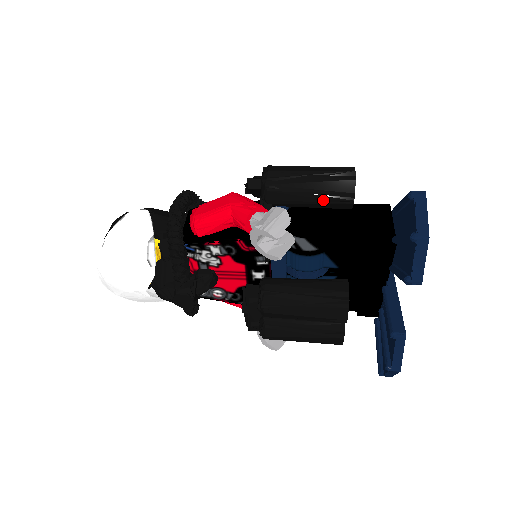
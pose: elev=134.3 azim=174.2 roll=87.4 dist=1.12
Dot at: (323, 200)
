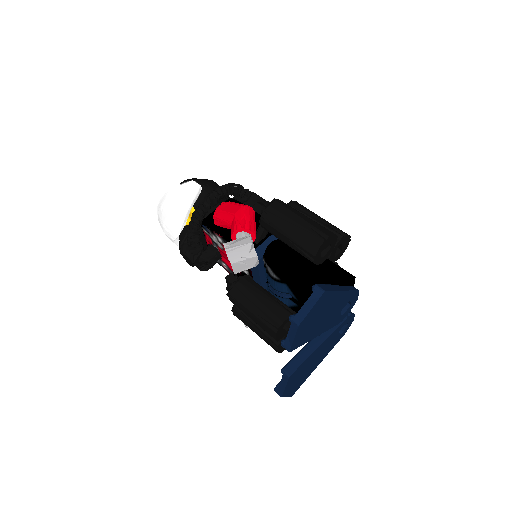
Dot at: (294, 248)
